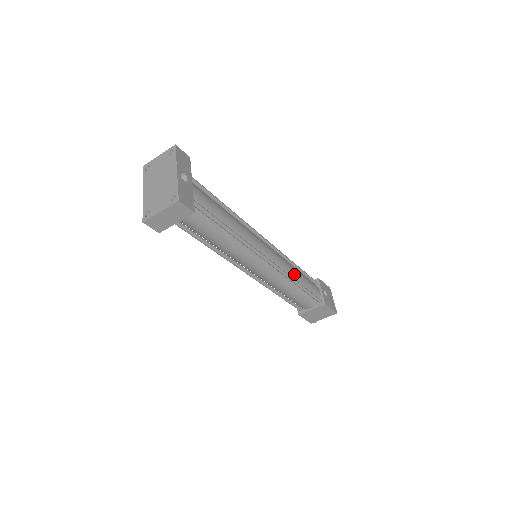
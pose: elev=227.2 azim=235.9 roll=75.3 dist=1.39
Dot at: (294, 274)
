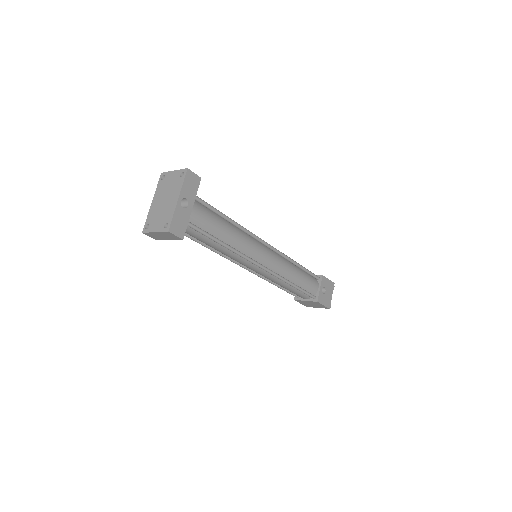
Dot at: (290, 275)
